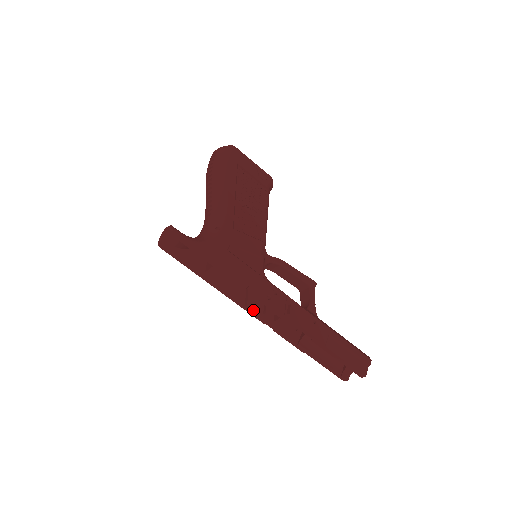
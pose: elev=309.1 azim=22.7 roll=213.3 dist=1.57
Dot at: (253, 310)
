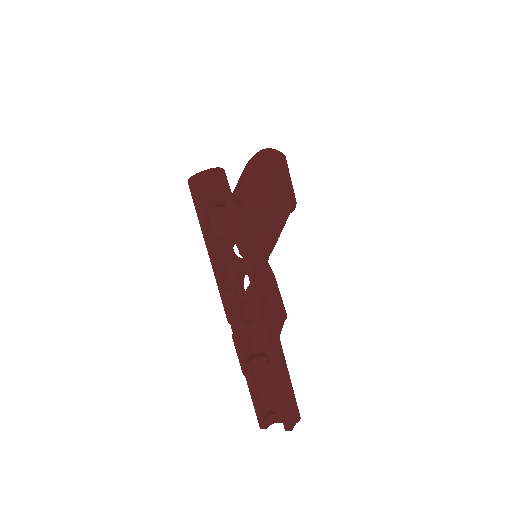
Dot at: (230, 302)
